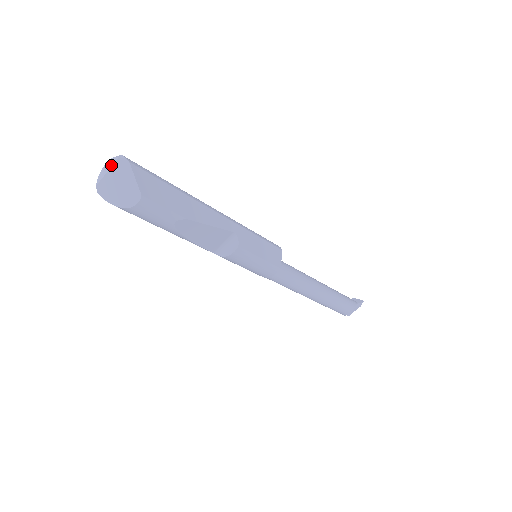
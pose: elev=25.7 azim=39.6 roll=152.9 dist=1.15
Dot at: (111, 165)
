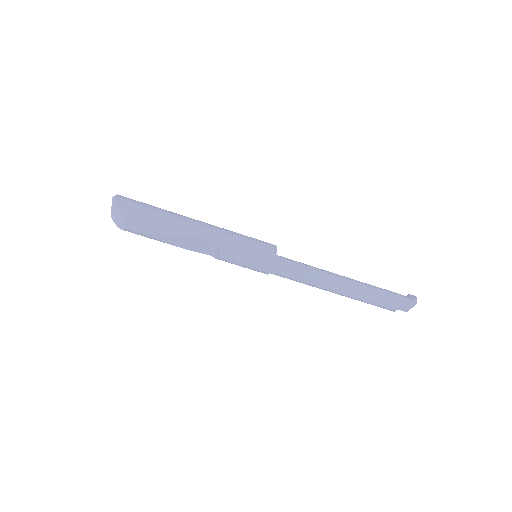
Dot at: (112, 202)
